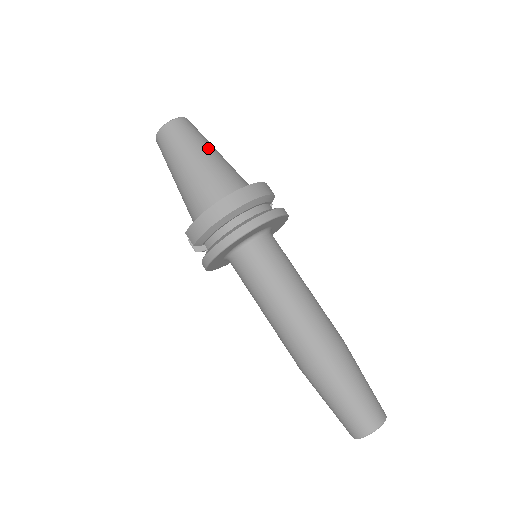
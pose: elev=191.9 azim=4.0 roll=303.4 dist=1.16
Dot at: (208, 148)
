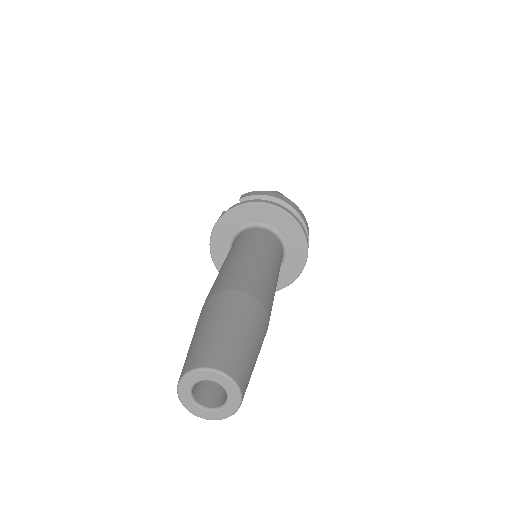
Dot at: occluded
